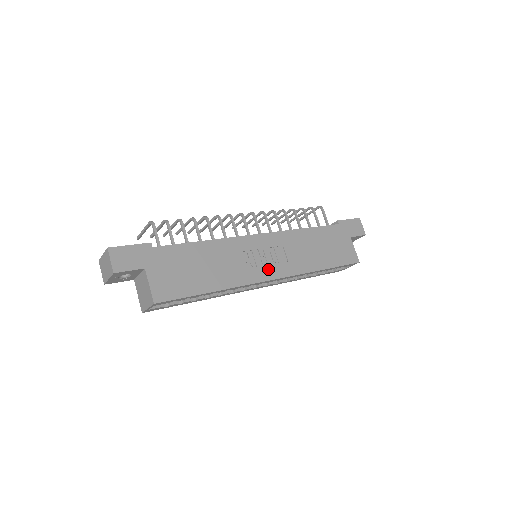
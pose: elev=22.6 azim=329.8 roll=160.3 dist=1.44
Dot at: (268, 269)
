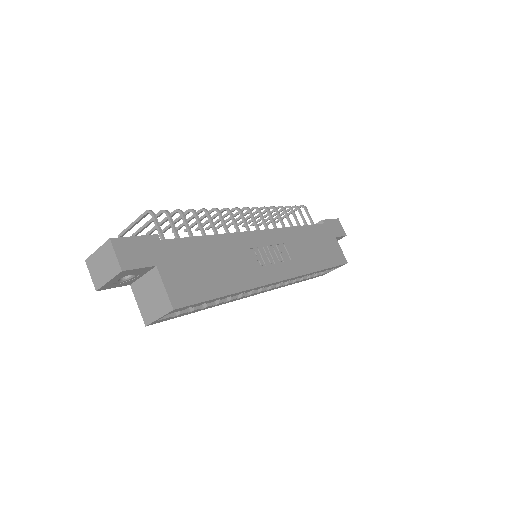
Dot at: (276, 269)
